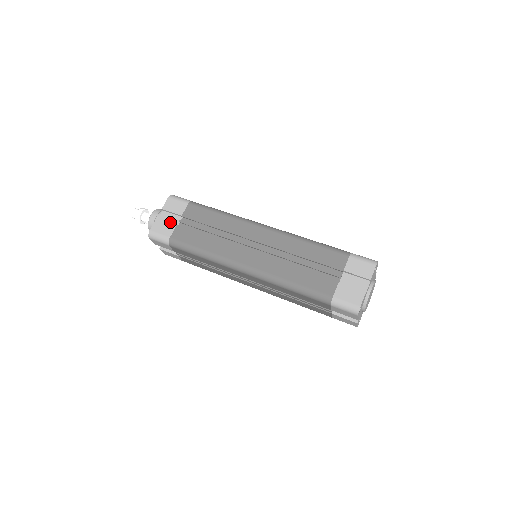
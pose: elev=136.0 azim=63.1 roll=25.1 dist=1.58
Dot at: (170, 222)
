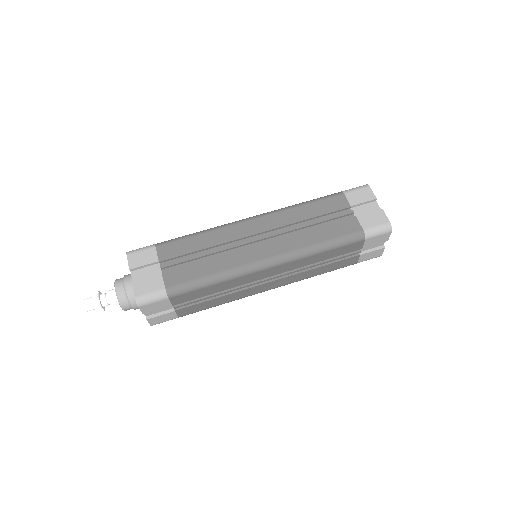
Dot at: (162, 311)
